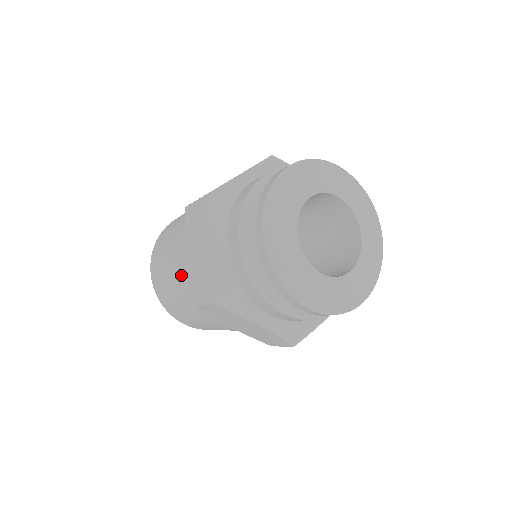
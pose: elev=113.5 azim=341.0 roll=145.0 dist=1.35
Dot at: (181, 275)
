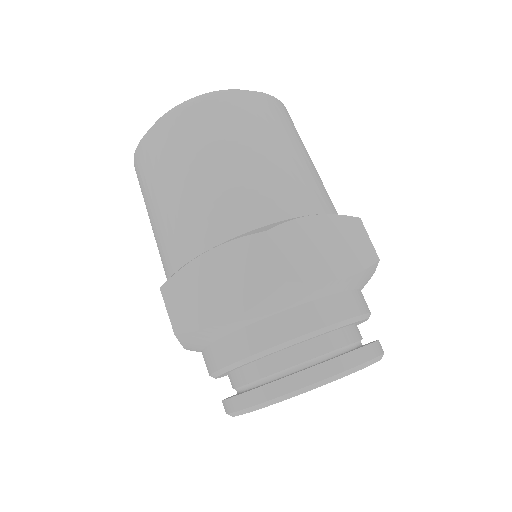
Dot at: (184, 227)
